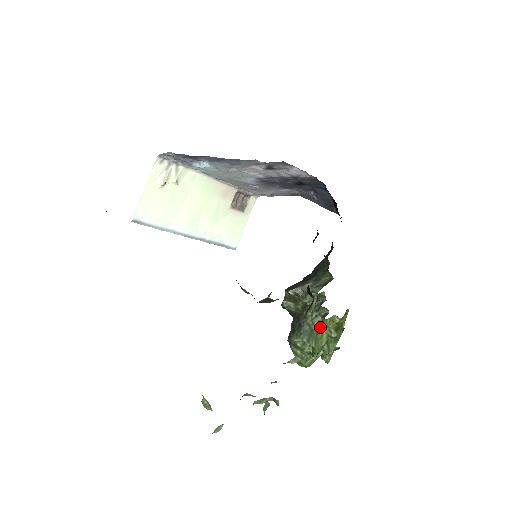
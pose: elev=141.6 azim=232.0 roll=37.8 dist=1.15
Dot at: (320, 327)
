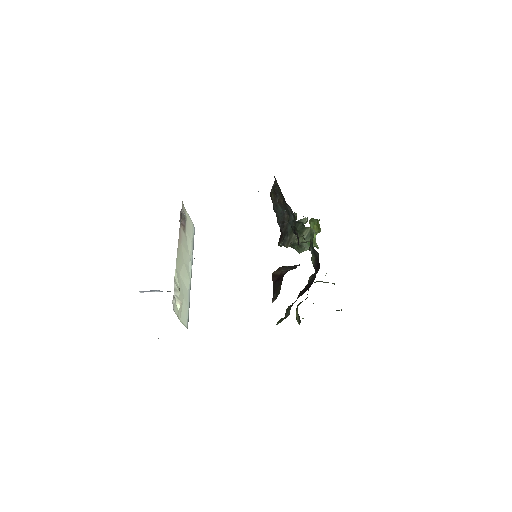
Dot at: occluded
